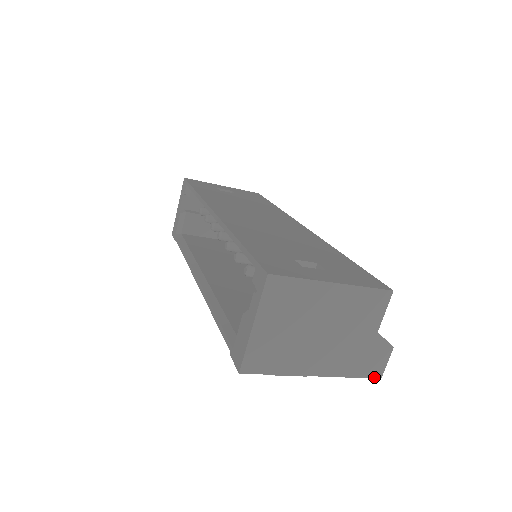
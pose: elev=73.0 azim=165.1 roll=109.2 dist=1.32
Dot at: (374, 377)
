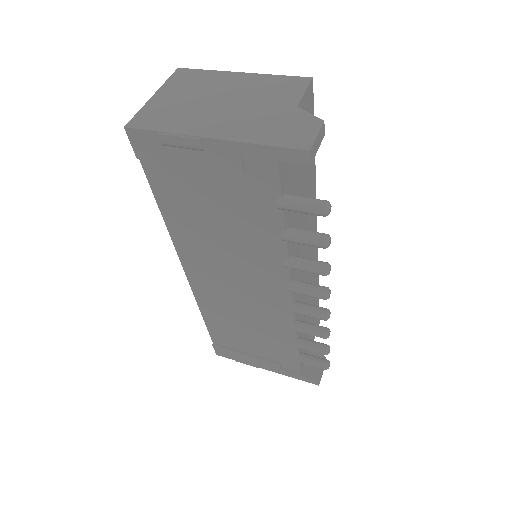
Dot at: (298, 148)
